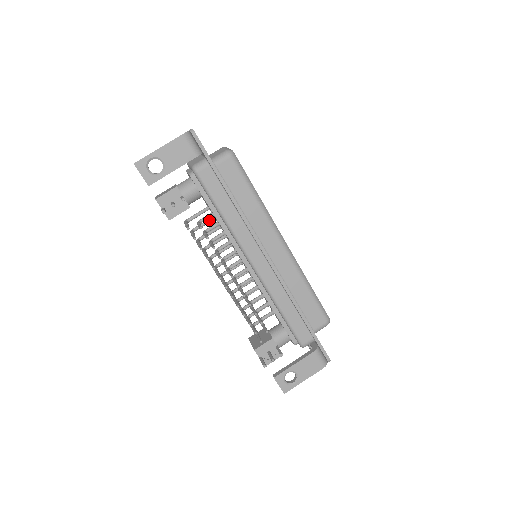
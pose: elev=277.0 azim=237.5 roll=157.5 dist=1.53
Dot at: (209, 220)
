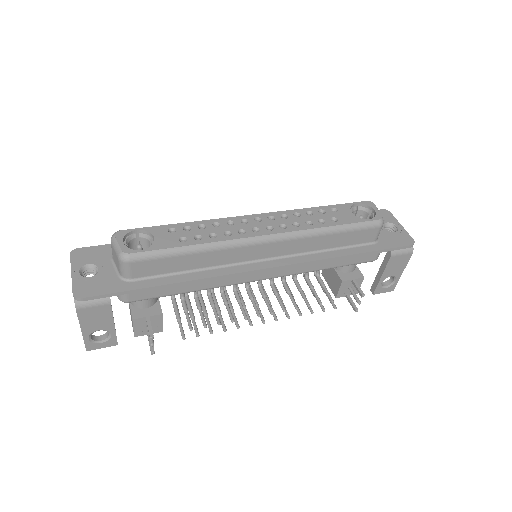
Dot at: occluded
